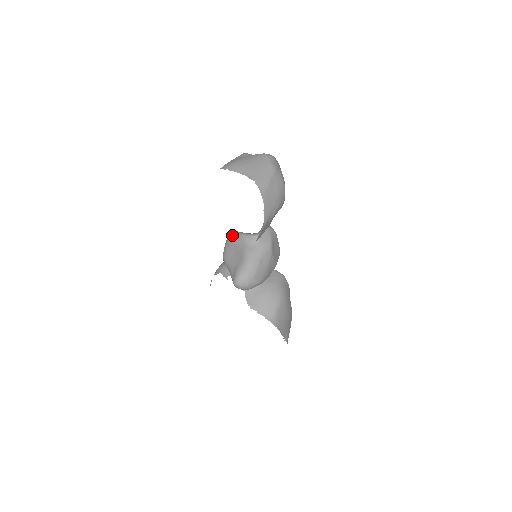
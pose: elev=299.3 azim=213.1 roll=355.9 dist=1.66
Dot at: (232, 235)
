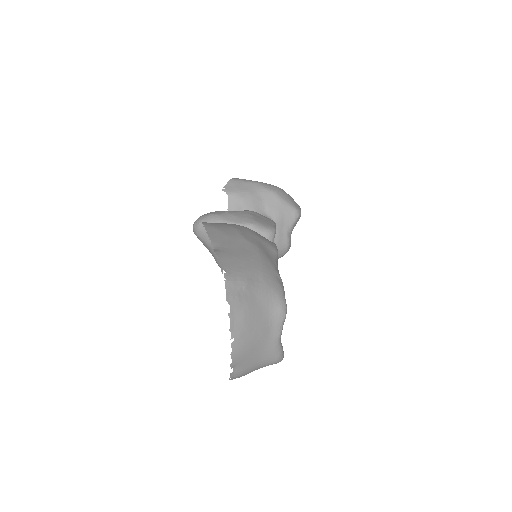
Dot at: occluded
